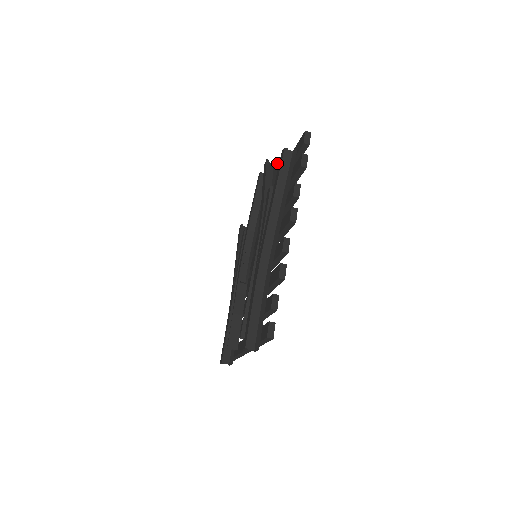
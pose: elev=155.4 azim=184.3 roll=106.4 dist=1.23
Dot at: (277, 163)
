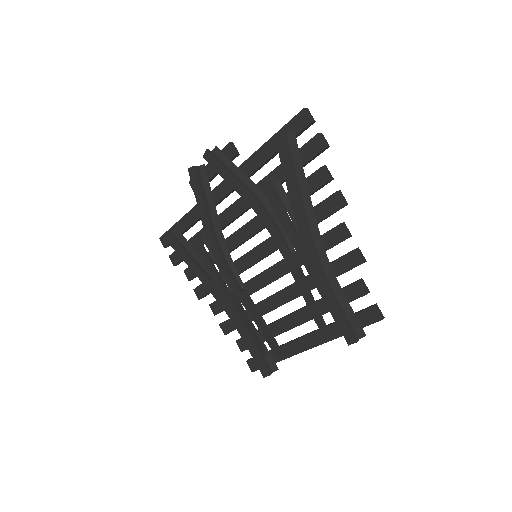
Dot at: (223, 150)
